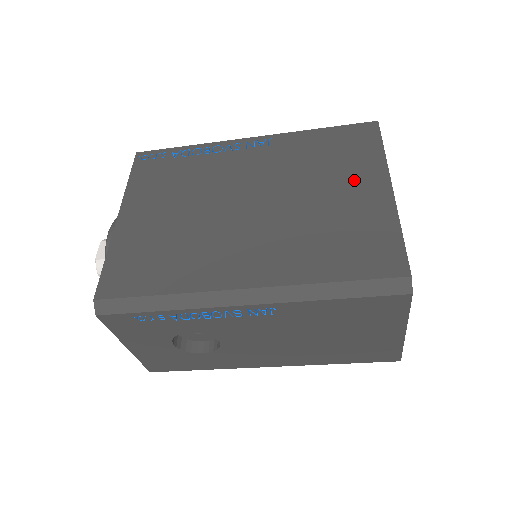
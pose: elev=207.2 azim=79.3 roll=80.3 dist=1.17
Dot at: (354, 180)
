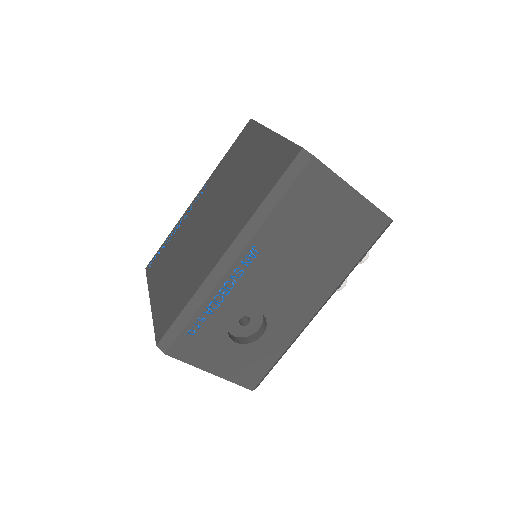
Dot at: (253, 151)
